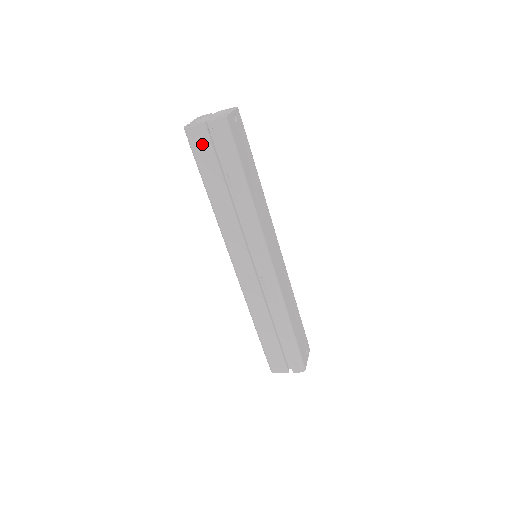
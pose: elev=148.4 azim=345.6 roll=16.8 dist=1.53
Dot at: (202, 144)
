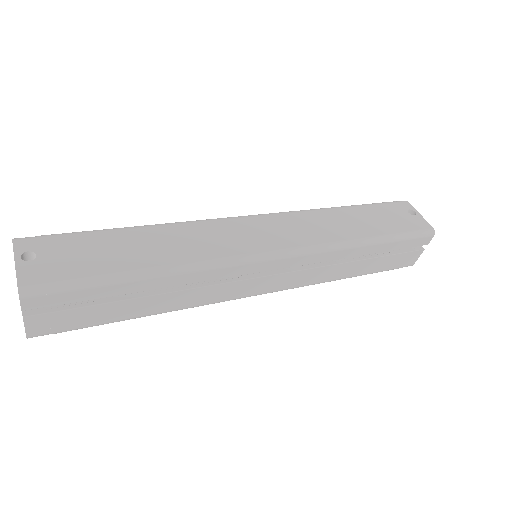
Dot at: (60, 322)
